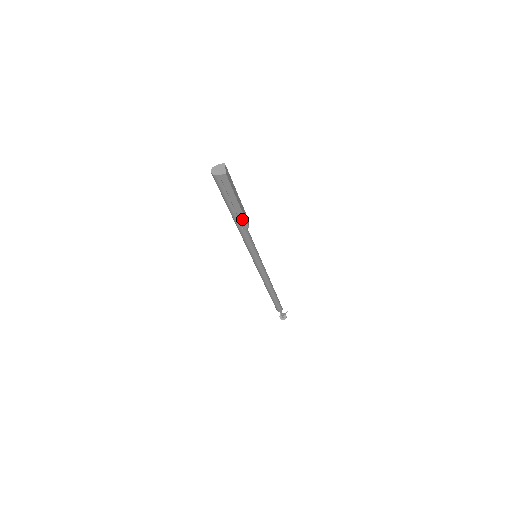
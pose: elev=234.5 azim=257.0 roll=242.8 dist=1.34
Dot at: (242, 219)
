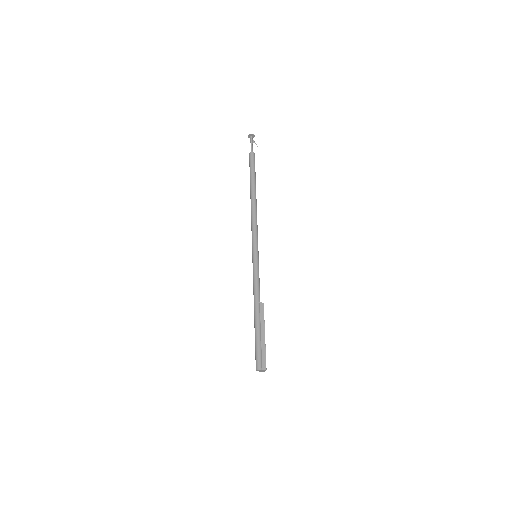
Dot at: occluded
